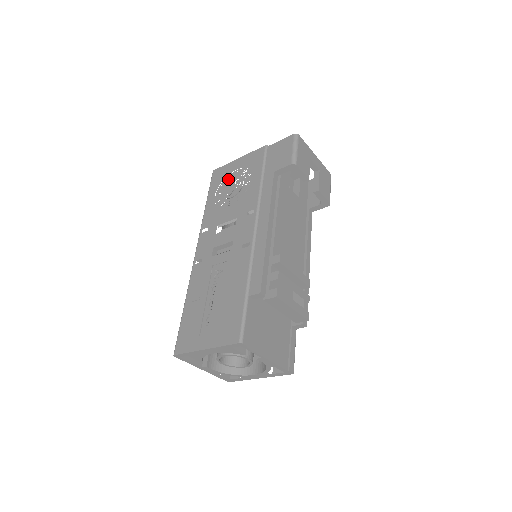
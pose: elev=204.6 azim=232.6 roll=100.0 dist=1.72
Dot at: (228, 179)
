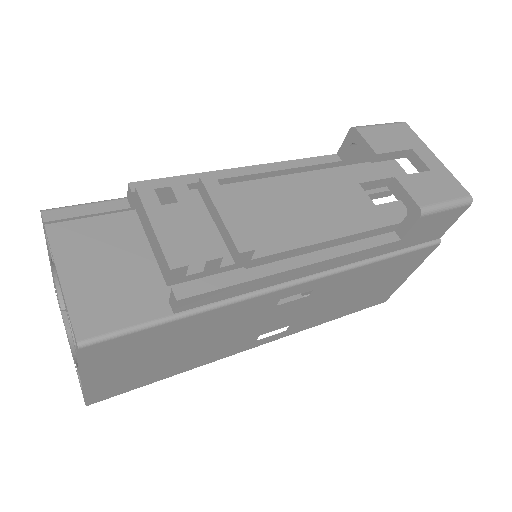
Dot at: occluded
